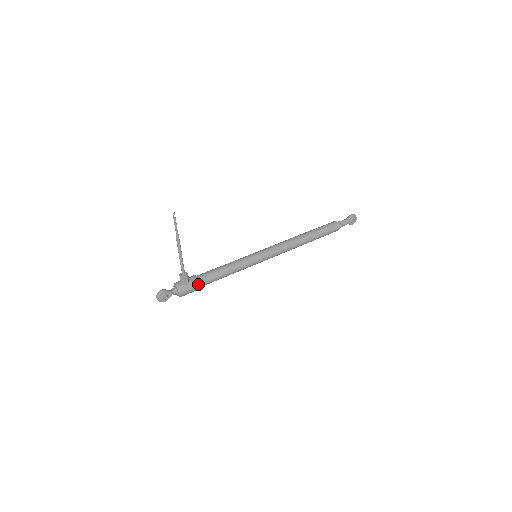
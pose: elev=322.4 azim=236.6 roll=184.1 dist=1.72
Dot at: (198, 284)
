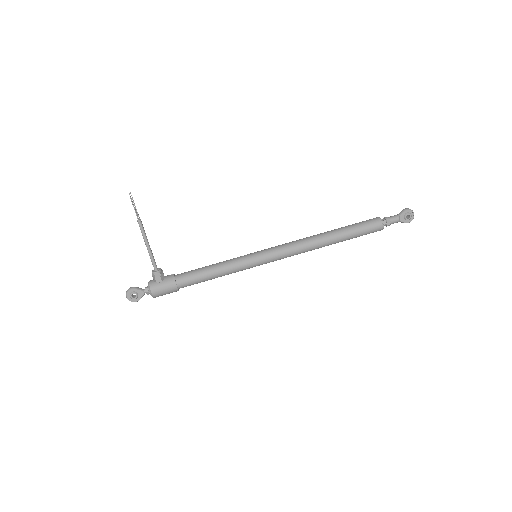
Dot at: (173, 283)
